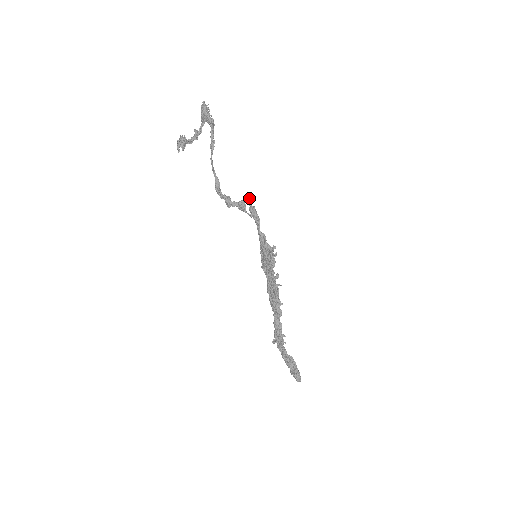
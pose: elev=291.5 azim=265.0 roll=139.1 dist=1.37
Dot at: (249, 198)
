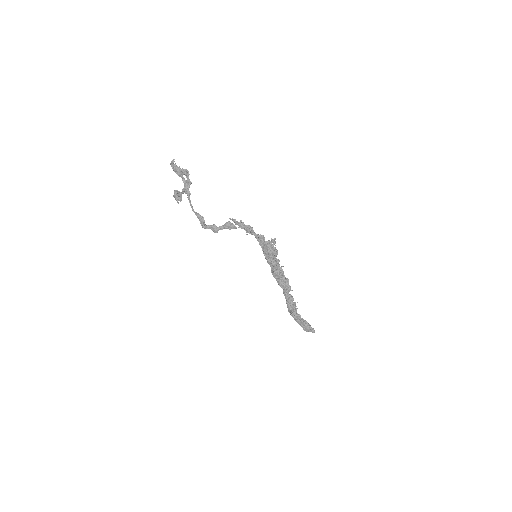
Dot at: (230, 218)
